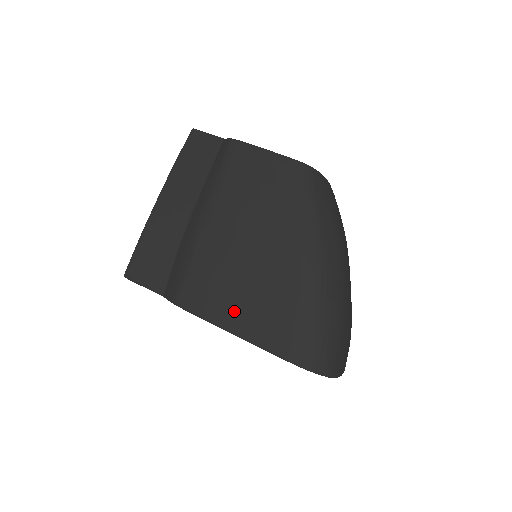
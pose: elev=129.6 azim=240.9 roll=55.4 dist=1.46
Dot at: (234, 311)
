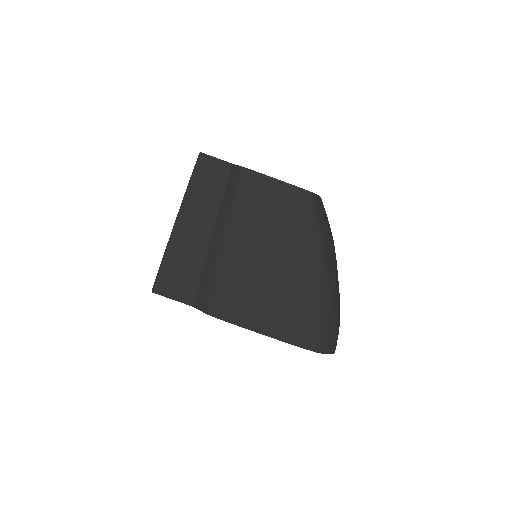
Dot at: (262, 317)
